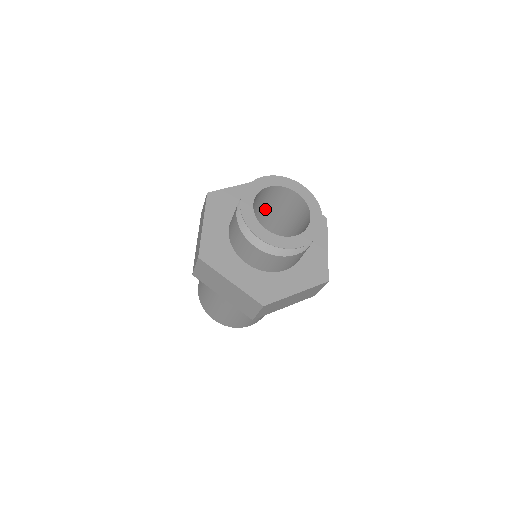
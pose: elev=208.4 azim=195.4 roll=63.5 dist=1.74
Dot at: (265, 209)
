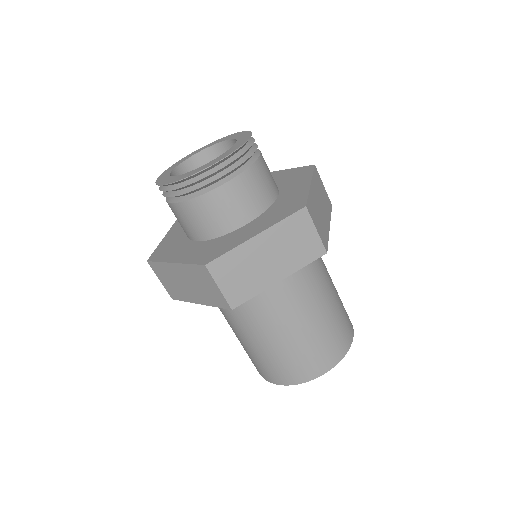
Dot at: occluded
